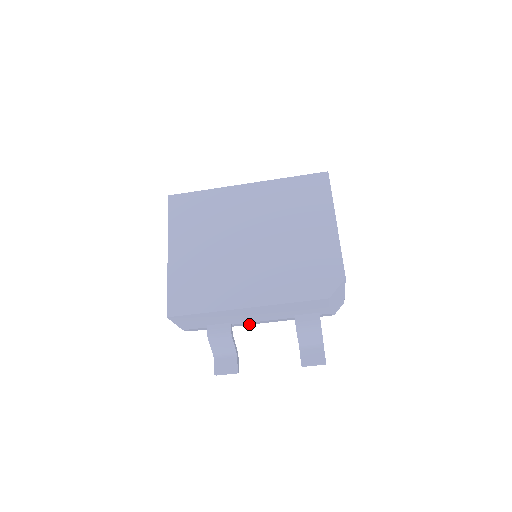
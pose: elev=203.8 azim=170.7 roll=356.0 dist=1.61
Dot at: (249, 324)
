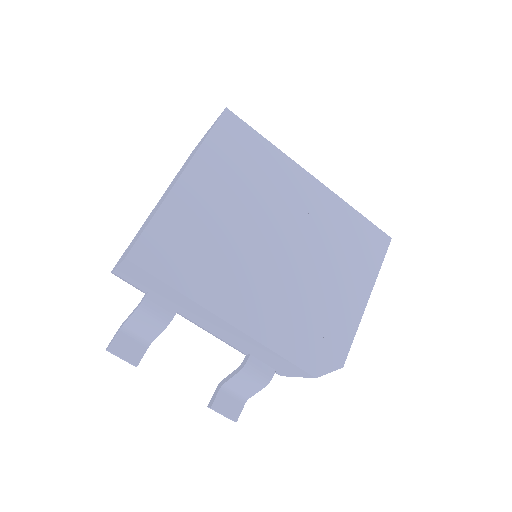
Dot at: occluded
